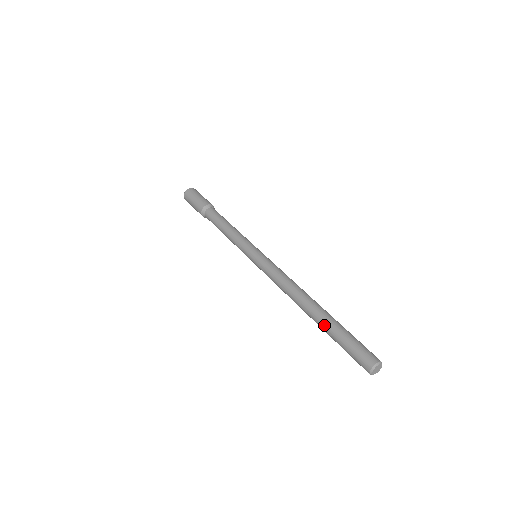
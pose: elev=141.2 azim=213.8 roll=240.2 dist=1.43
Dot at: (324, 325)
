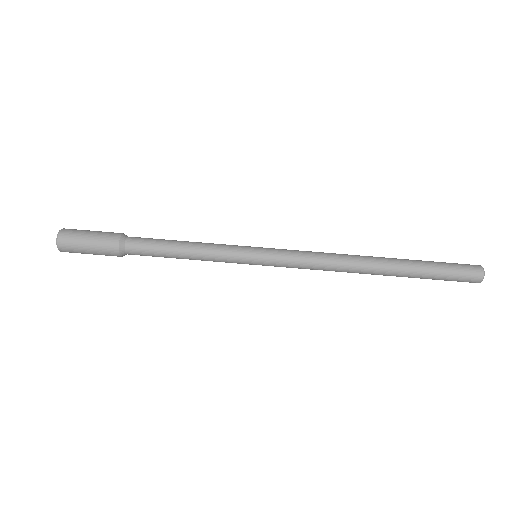
Dot at: (409, 271)
